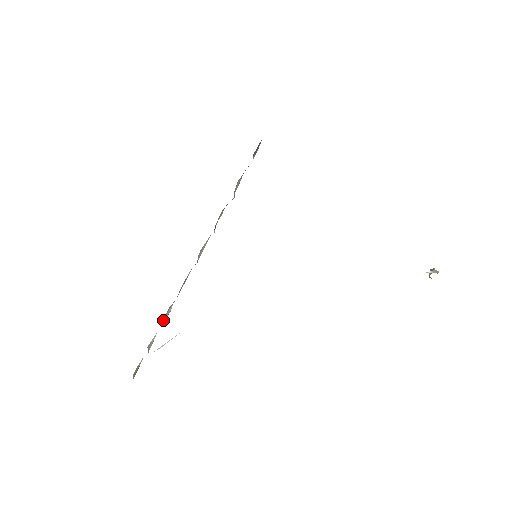
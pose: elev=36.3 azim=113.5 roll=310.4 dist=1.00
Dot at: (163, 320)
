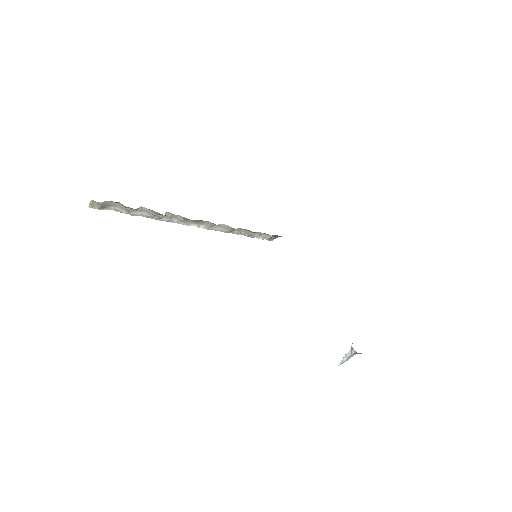
Dot at: (164, 215)
